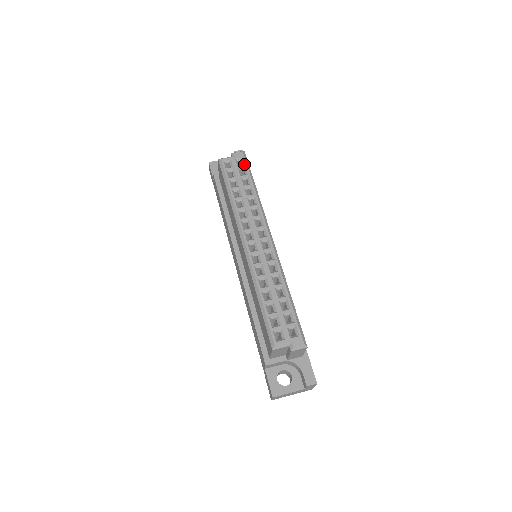
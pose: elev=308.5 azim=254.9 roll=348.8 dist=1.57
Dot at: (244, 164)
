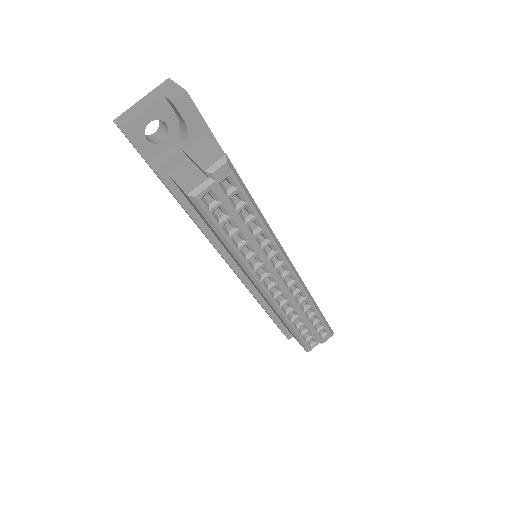
Dot at: (236, 186)
